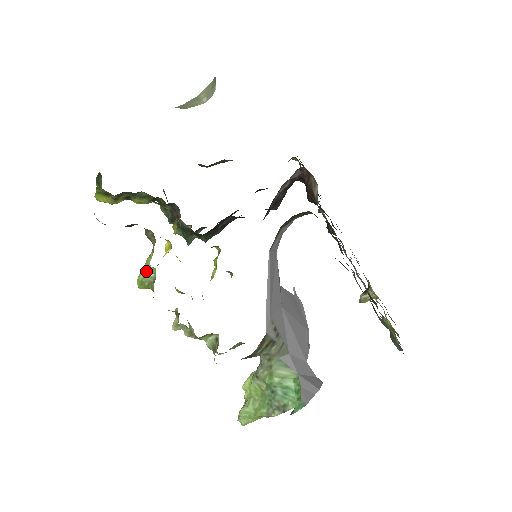
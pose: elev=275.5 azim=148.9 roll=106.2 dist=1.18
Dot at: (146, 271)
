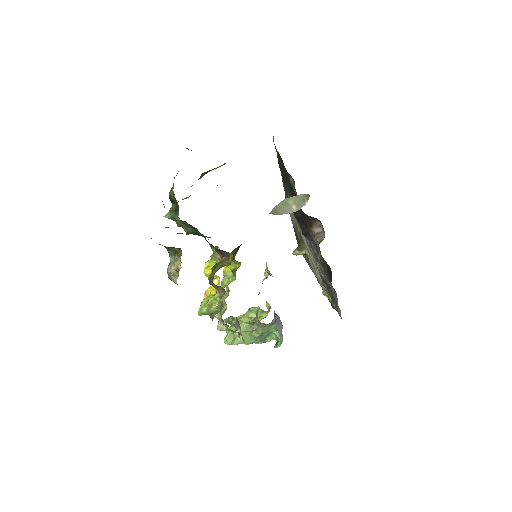
Dot at: (210, 308)
